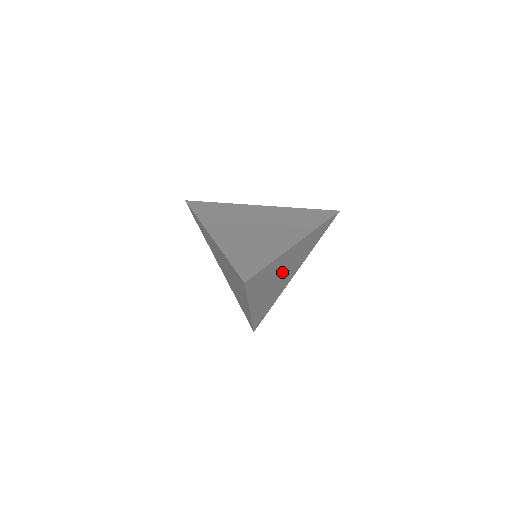
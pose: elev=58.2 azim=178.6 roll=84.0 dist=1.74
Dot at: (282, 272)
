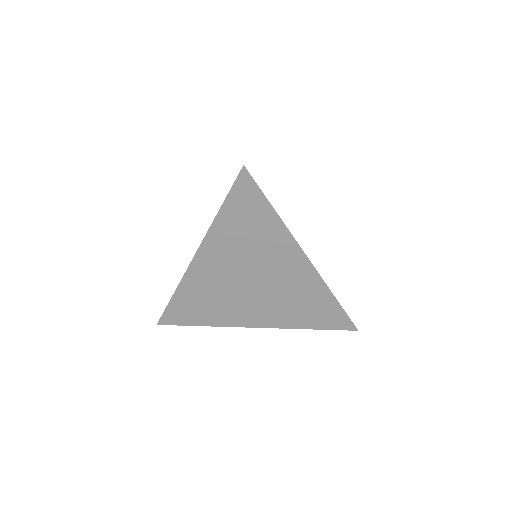
Dot at: occluded
